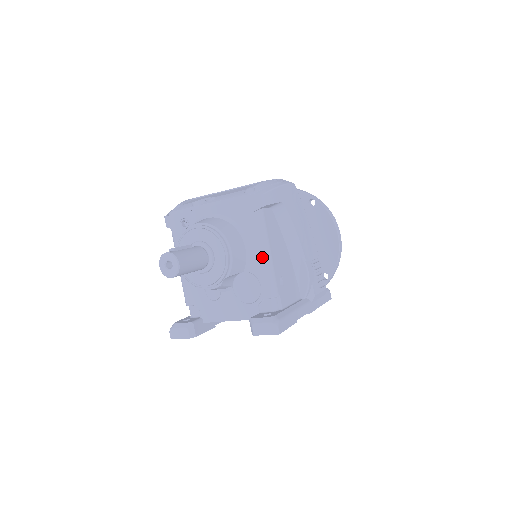
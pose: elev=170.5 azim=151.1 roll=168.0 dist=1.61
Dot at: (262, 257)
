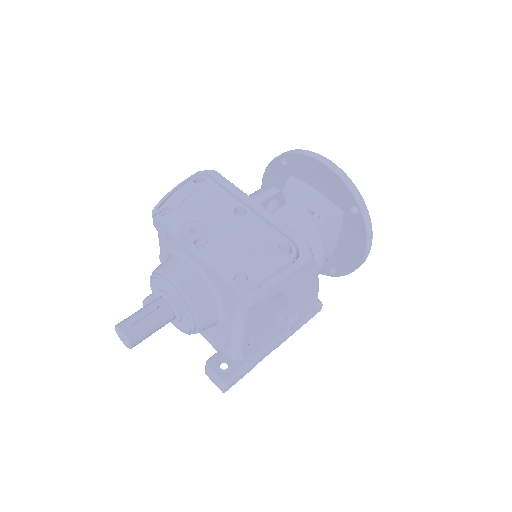
Dot at: (233, 332)
